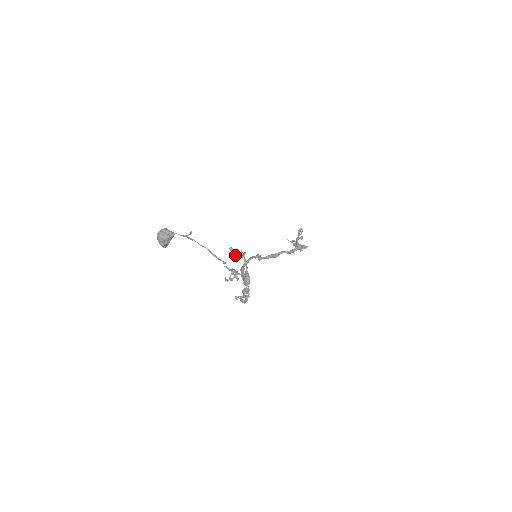
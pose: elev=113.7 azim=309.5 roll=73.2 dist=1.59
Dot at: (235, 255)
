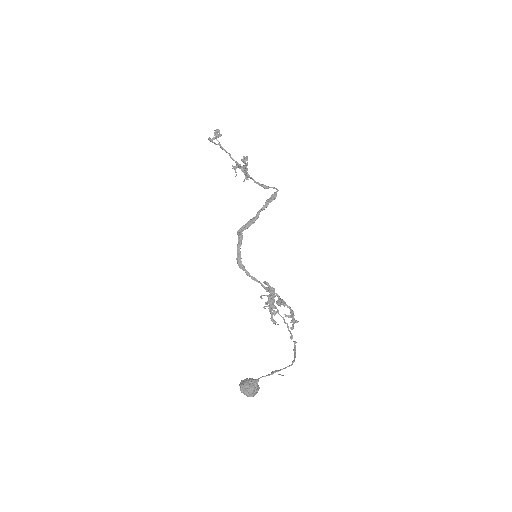
Dot at: (272, 304)
